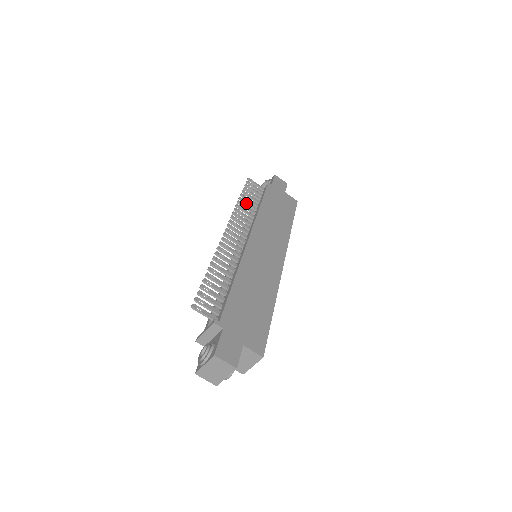
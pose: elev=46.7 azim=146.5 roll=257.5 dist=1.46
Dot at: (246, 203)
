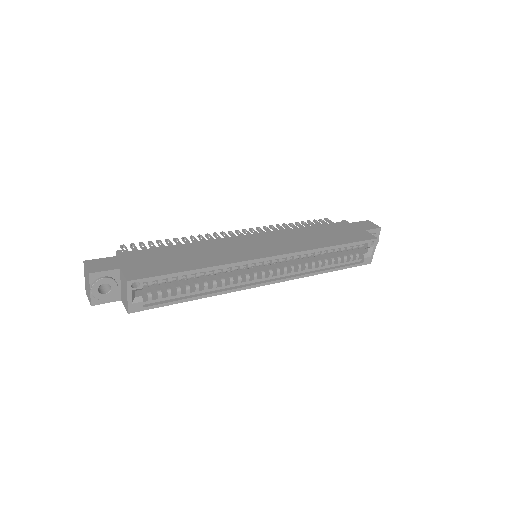
Dot at: (293, 227)
